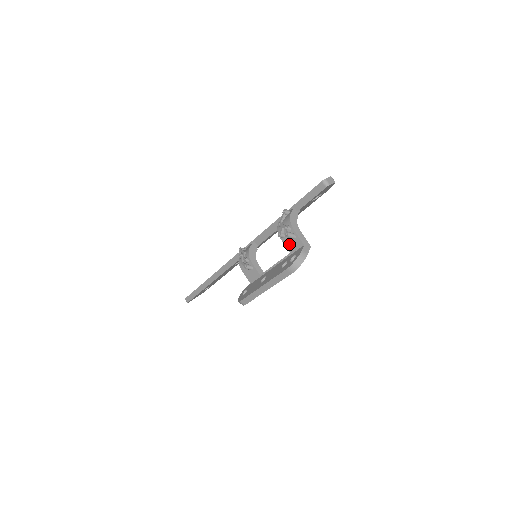
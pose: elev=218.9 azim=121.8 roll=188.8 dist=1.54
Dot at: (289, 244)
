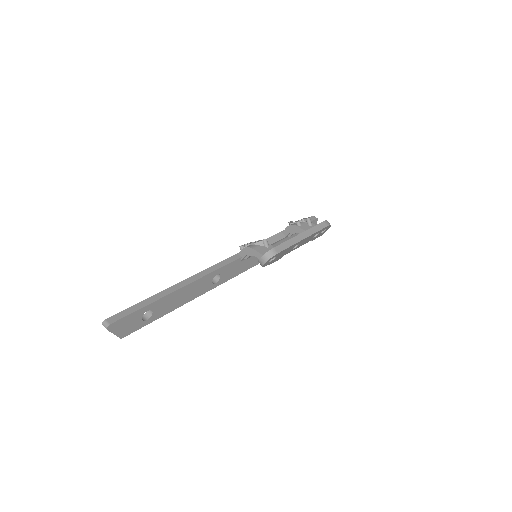
Dot at: (307, 228)
